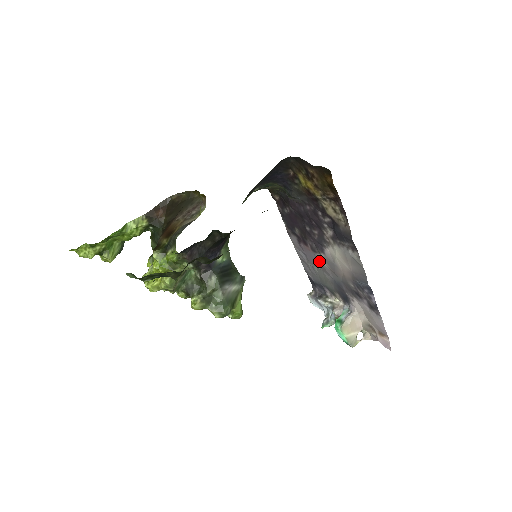
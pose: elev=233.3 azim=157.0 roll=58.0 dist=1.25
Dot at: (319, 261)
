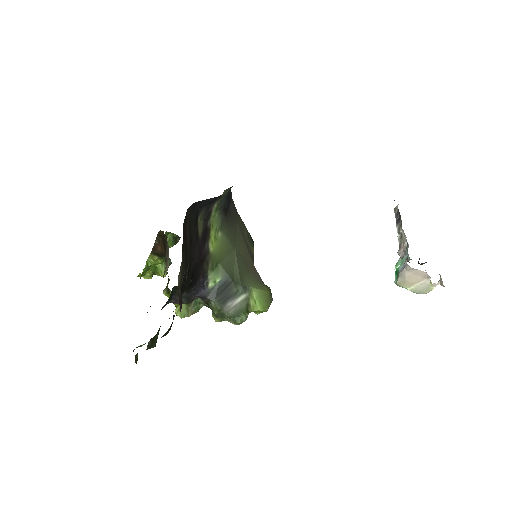
Dot at: occluded
